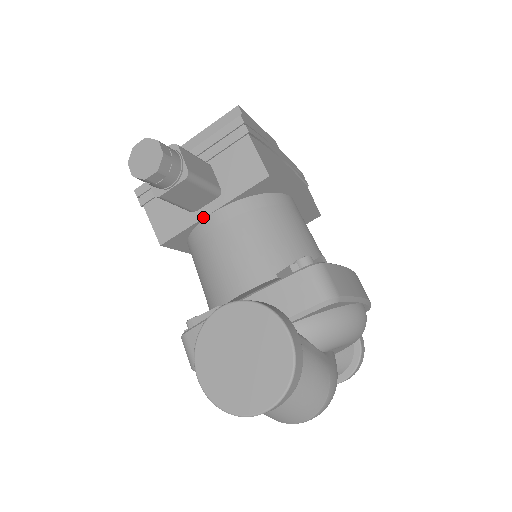
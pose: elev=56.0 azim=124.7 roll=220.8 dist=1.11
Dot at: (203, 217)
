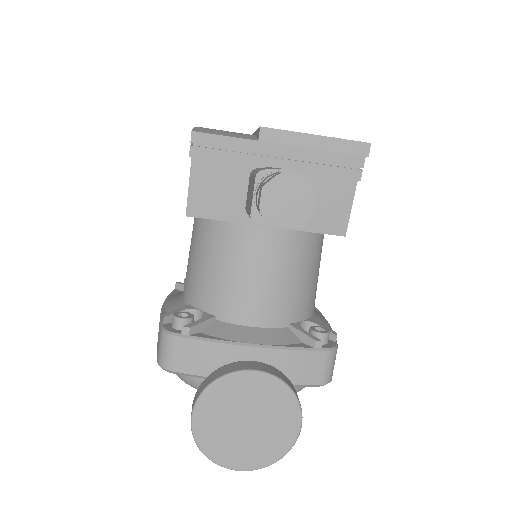
Dot at: (254, 224)
